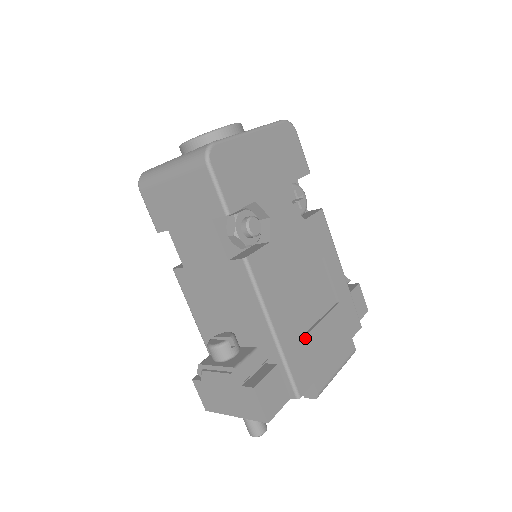
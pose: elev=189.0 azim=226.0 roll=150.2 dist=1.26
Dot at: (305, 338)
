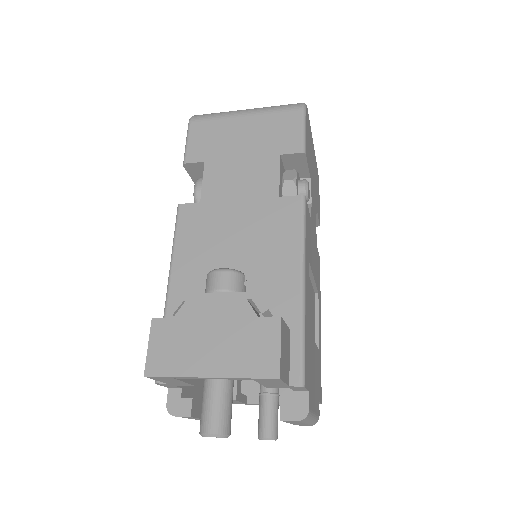
Dot at: (310, 334)
